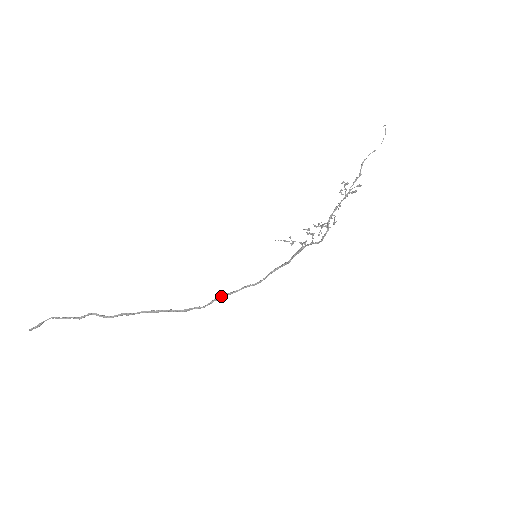
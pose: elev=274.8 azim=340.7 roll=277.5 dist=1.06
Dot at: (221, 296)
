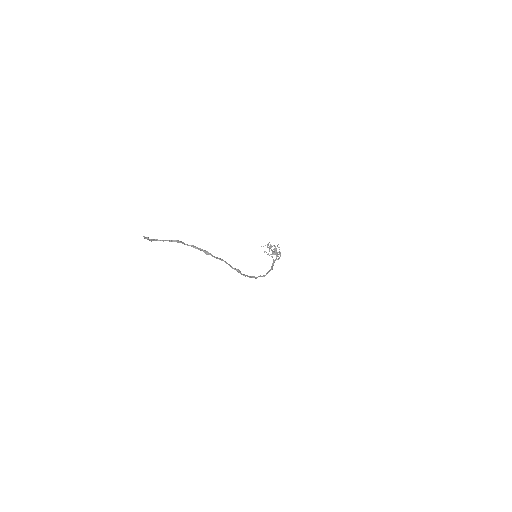
Dot at: (251, 276)
